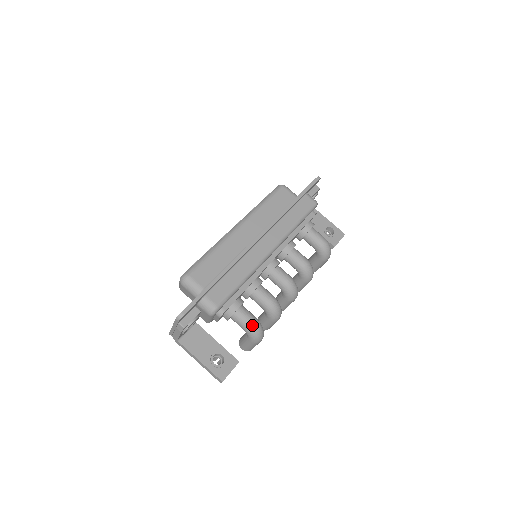
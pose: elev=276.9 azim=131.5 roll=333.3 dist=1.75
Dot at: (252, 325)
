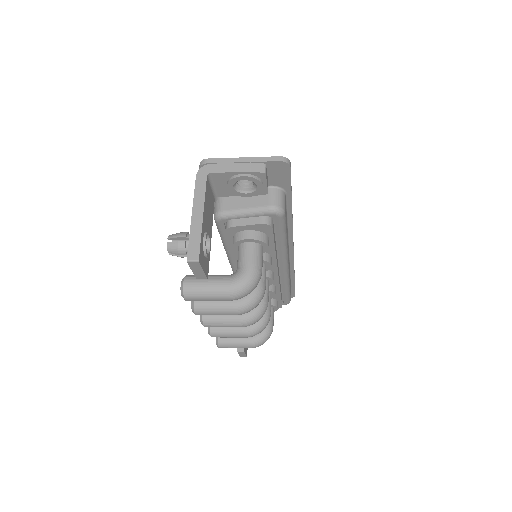
Dot at: (260, 273)
